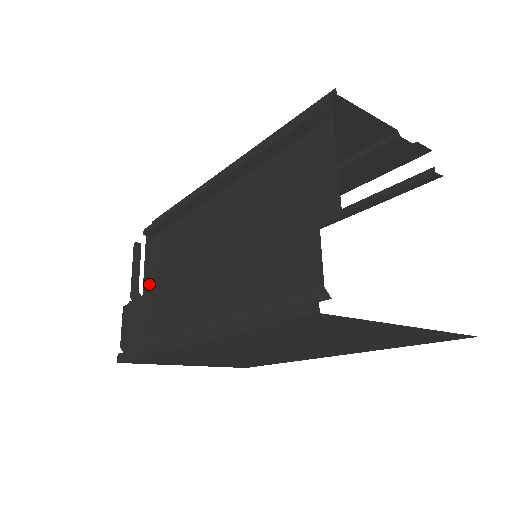
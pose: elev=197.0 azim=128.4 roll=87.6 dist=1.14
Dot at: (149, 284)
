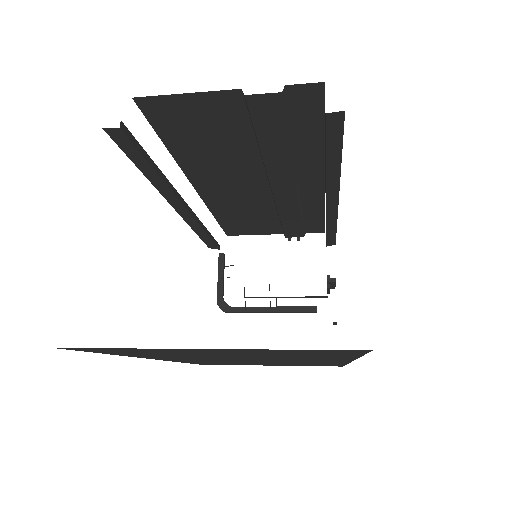
Dot at: occluded
